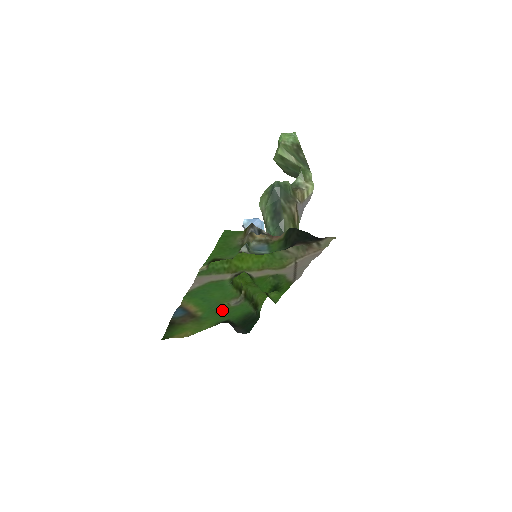
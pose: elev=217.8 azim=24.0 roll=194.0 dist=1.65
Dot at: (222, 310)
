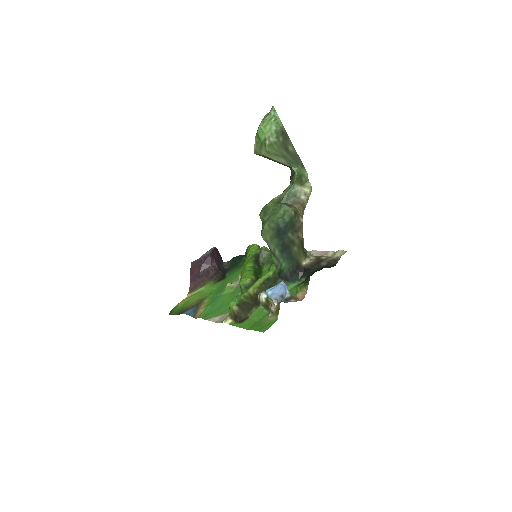
Dot at: (223, 286)
